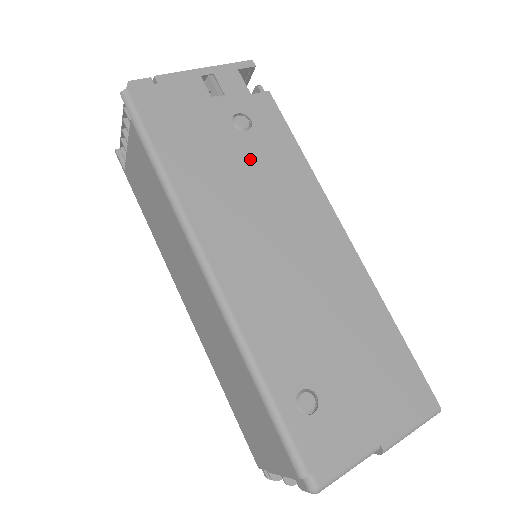
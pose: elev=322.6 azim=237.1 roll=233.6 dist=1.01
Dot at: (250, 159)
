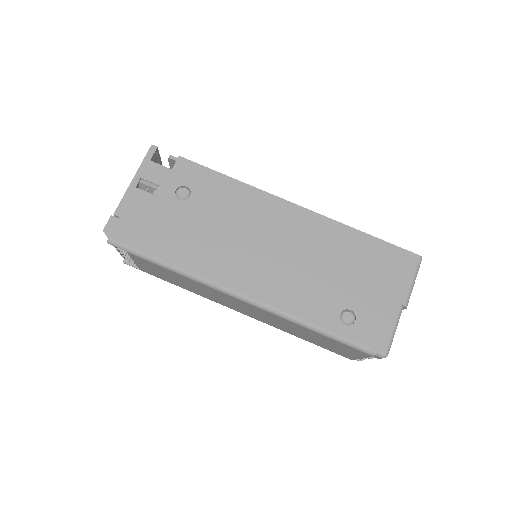
Dot at: (207, 212)
